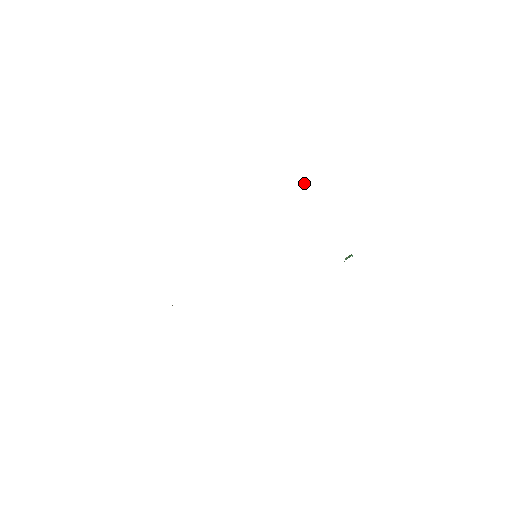
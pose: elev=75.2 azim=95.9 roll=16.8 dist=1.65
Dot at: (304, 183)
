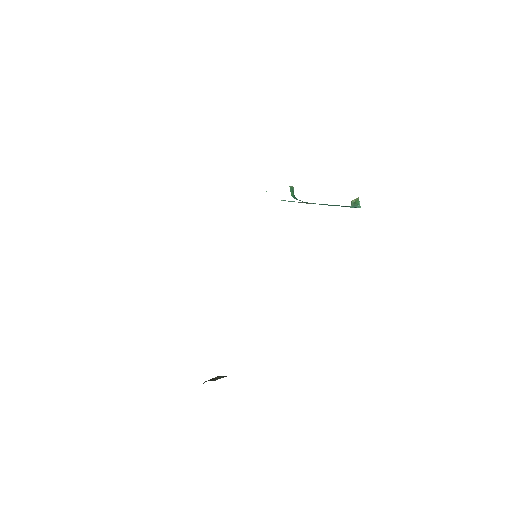
Dot at: (291, 192)
